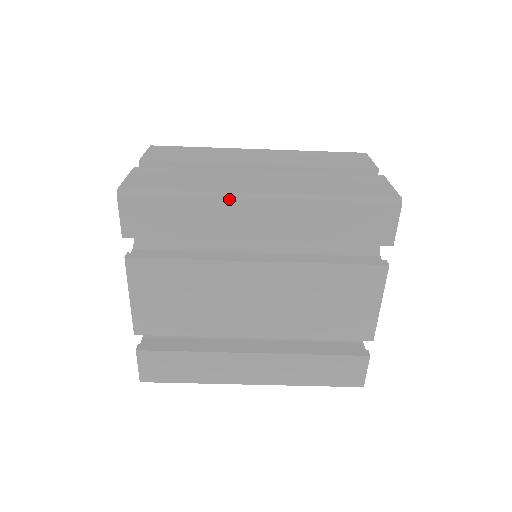
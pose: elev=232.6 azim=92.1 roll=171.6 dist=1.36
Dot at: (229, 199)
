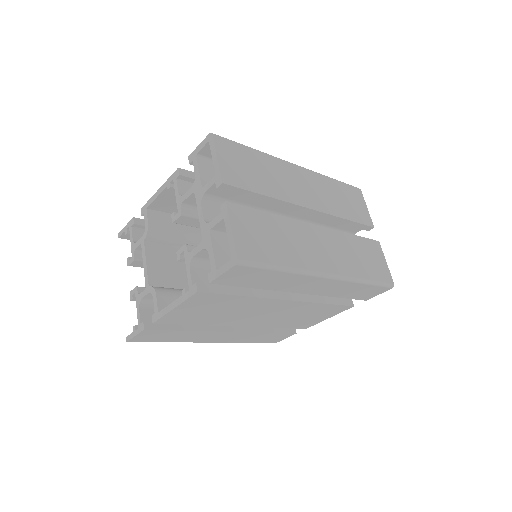
Dot at: (309, 276)
